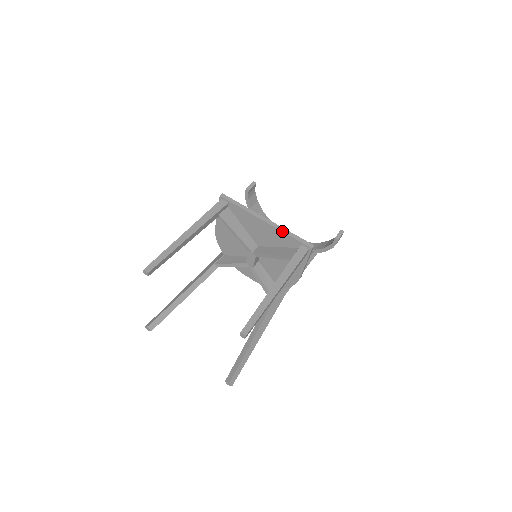
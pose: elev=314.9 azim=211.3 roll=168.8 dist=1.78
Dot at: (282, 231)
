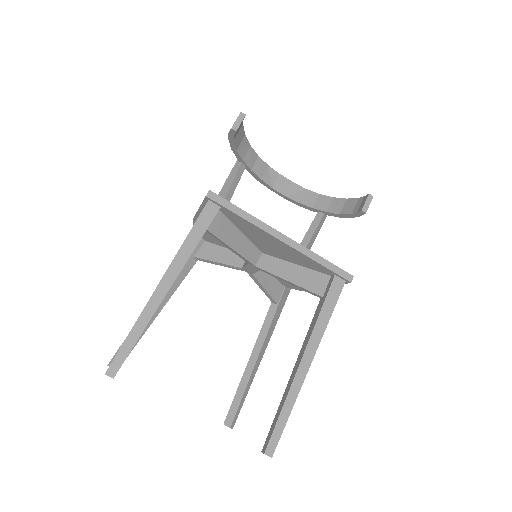
Dot at: (307, 256)
